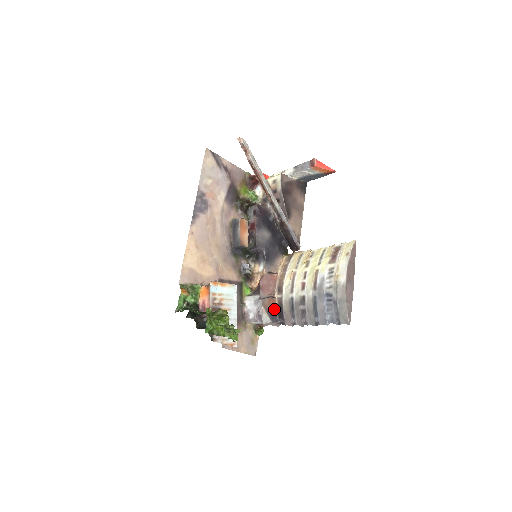
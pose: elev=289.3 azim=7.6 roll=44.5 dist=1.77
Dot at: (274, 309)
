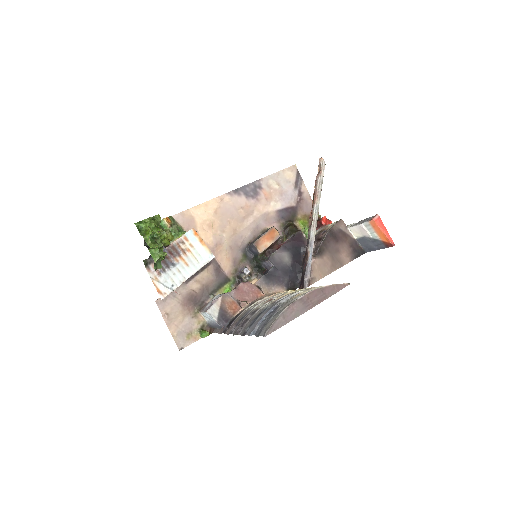
Dot at: (231, 314)
